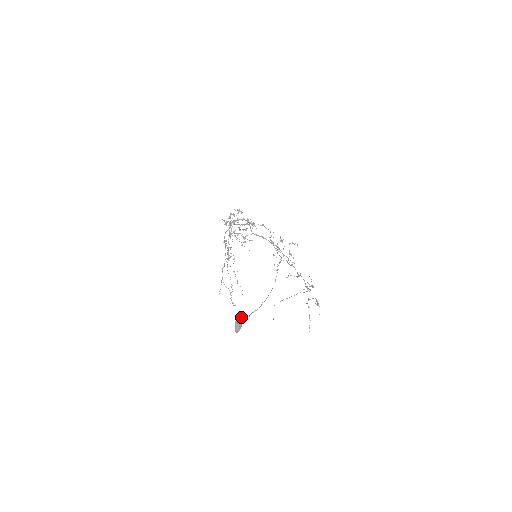
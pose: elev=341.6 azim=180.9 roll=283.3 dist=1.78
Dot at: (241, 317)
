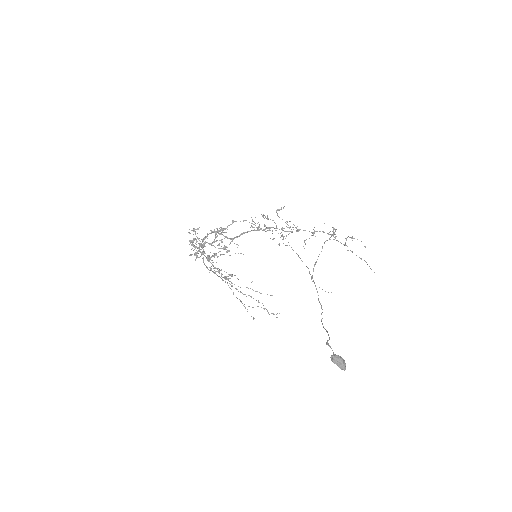
Dot at: (326, 344)
